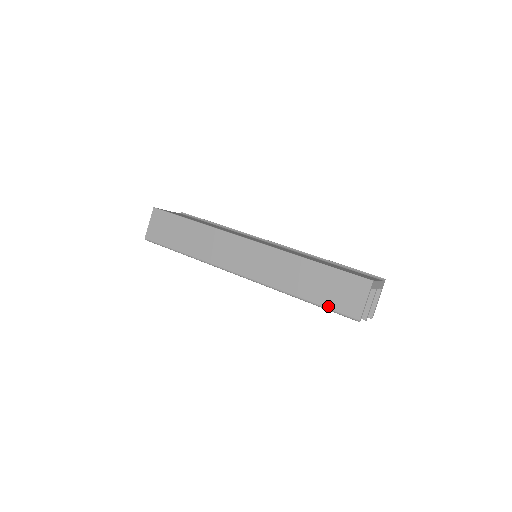
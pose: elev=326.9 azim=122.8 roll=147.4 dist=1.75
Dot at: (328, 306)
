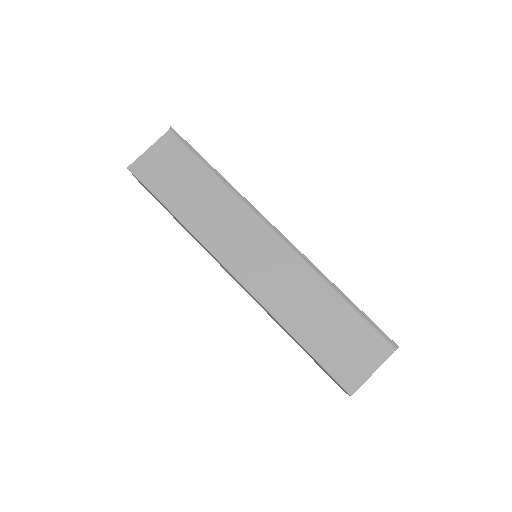
Dot at: (317, 364)
